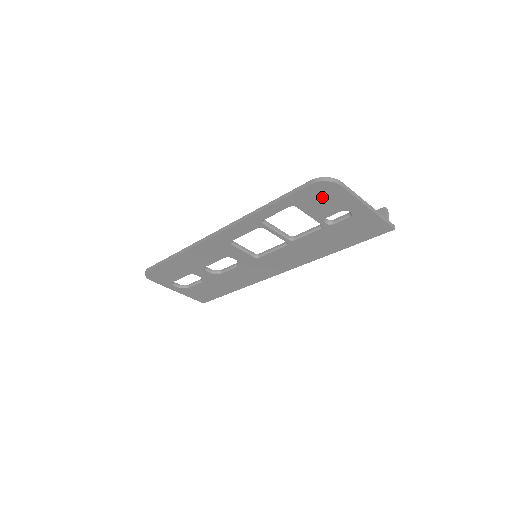
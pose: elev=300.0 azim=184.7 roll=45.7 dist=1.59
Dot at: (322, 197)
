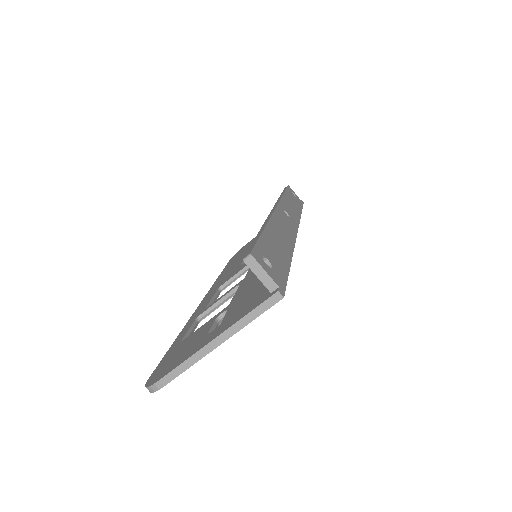
Dot at: occluded
